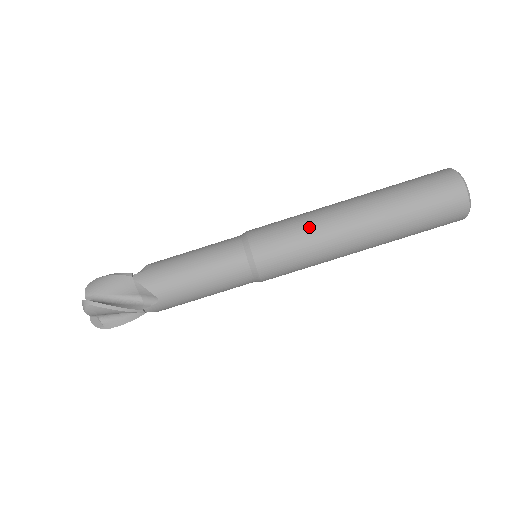
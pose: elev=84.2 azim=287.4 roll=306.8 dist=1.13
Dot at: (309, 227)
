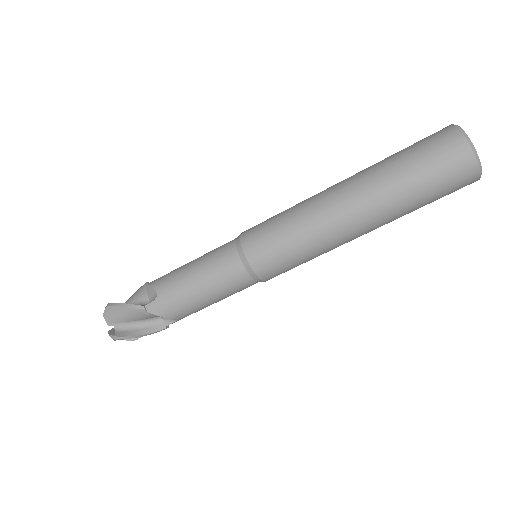
Dot at: (307, 238)
